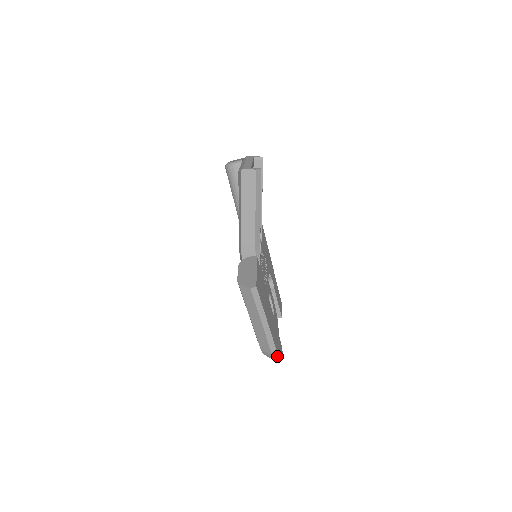
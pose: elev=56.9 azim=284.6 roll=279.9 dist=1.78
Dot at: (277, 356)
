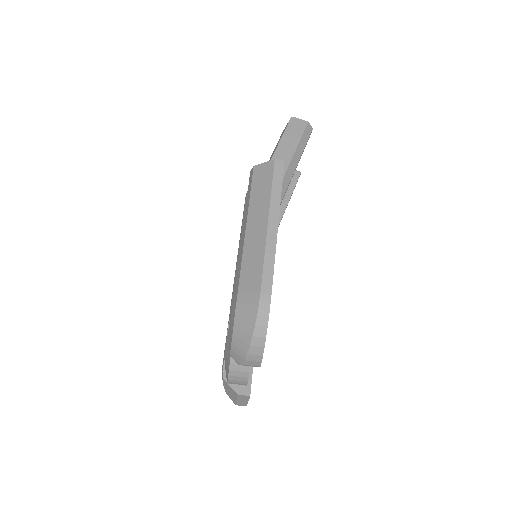
Dot at: (266, 312)
